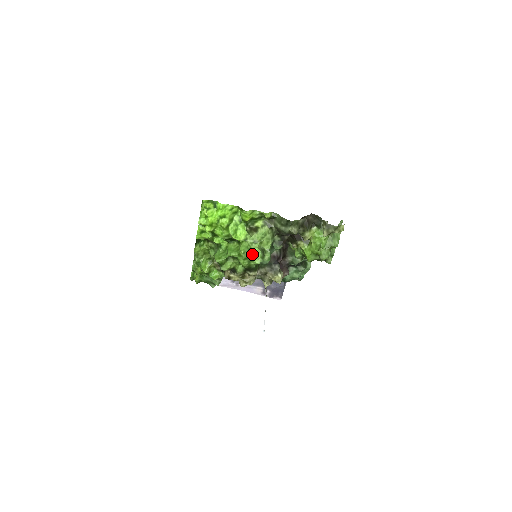
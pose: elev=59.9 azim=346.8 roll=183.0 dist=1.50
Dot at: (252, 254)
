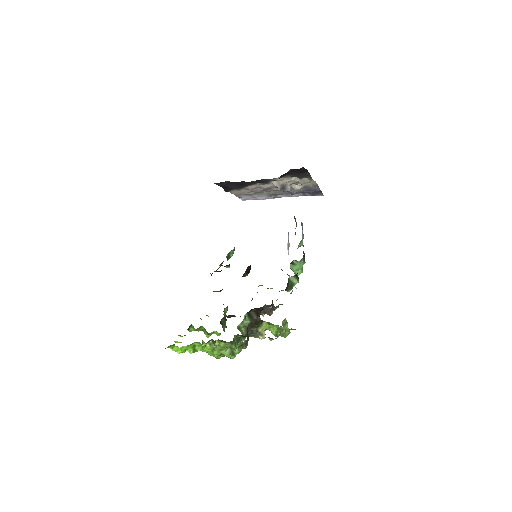
Dot at: (224, 355)
